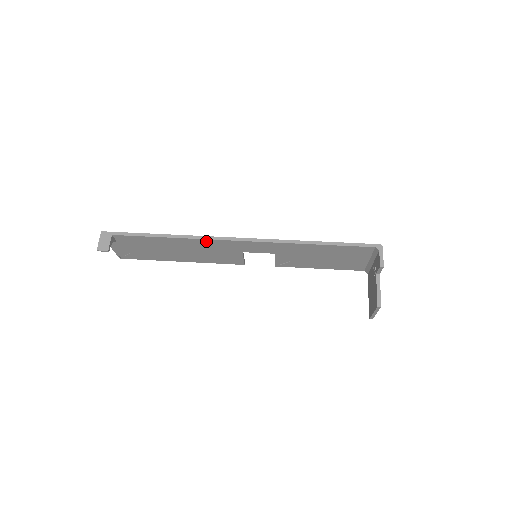
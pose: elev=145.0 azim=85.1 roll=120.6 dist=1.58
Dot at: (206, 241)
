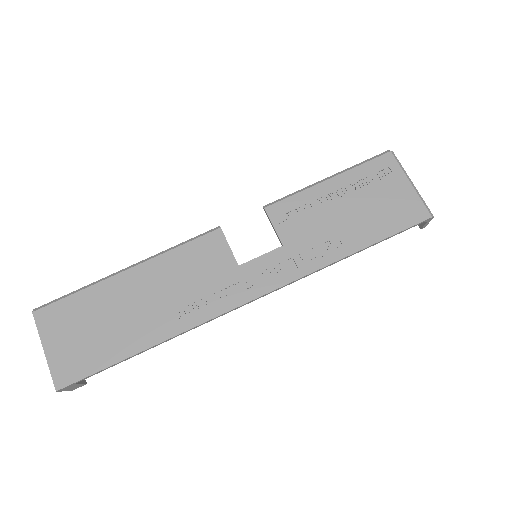
Dot at: (204, 316)
